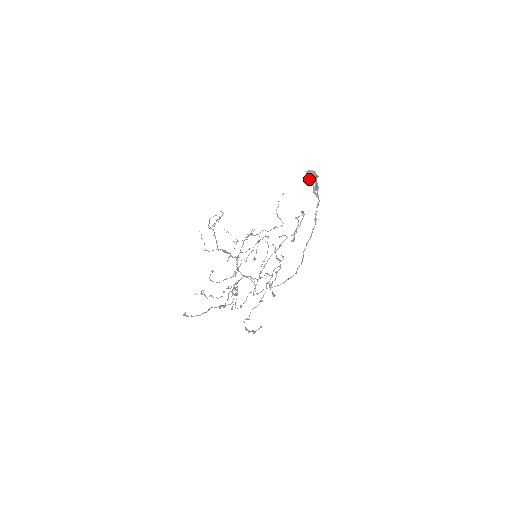
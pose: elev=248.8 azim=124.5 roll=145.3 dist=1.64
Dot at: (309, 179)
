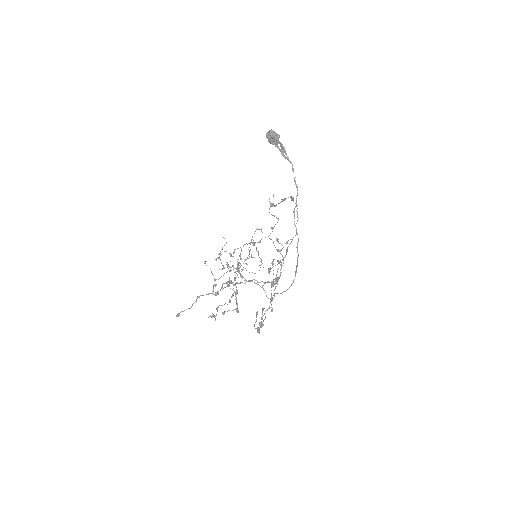
Dot at: (271, 141)
